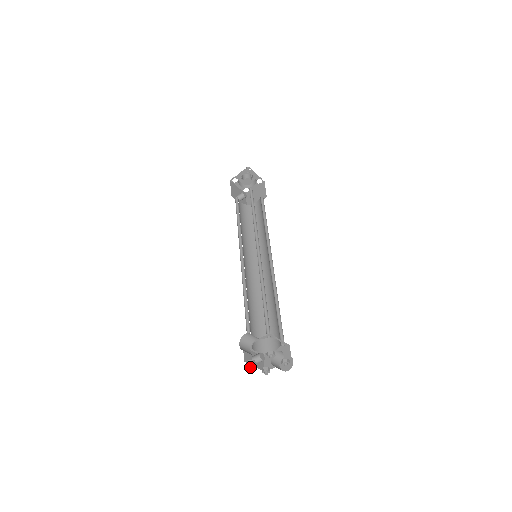
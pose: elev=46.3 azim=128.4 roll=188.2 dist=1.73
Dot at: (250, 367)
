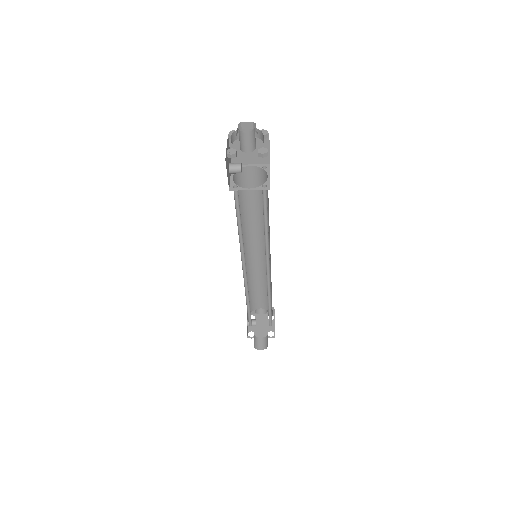
Dot at: occluded
